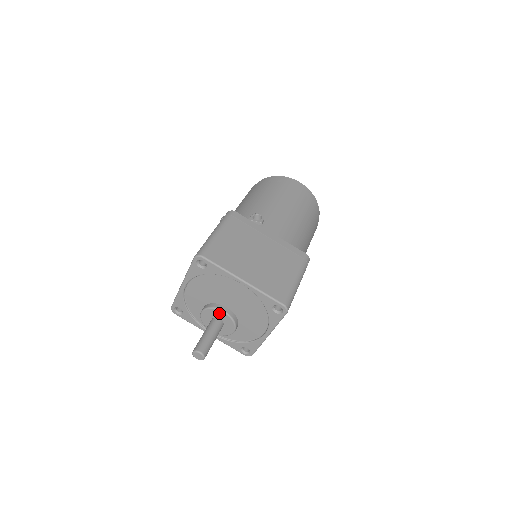
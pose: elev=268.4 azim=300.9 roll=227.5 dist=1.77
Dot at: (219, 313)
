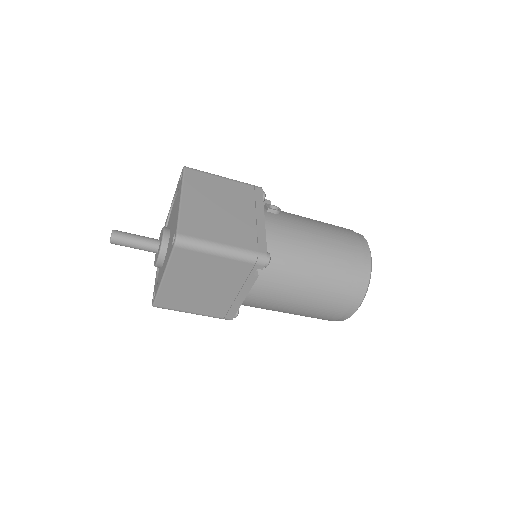
Dot at: (162, 234)
